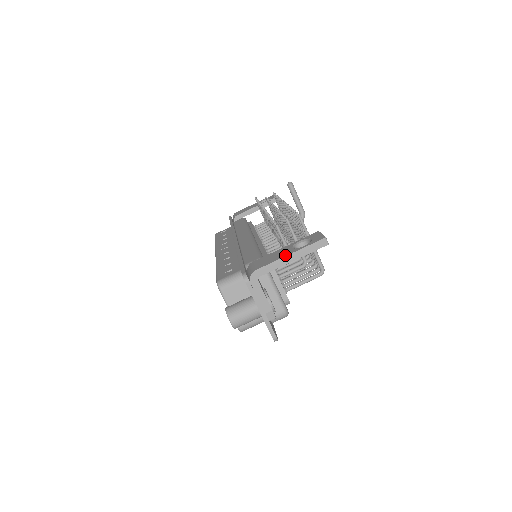
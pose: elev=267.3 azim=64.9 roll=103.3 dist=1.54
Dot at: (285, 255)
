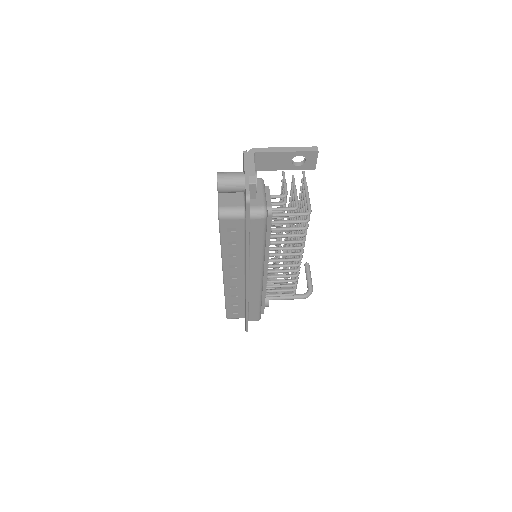
Dot at: (282, 148)
